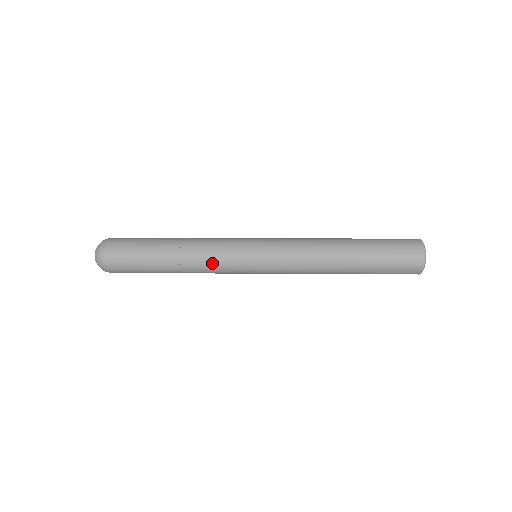
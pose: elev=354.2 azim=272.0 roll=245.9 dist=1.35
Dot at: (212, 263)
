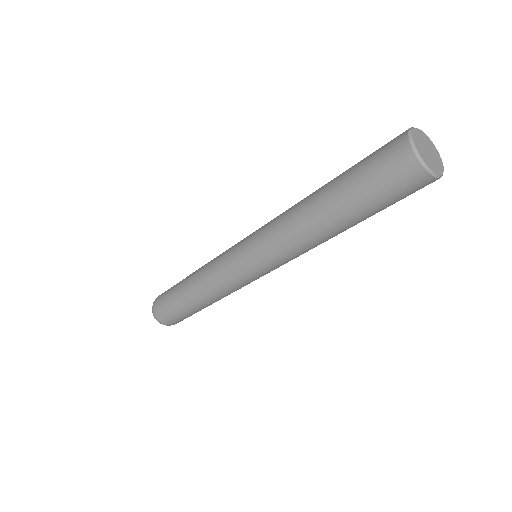
Dot at: (211, 268)
